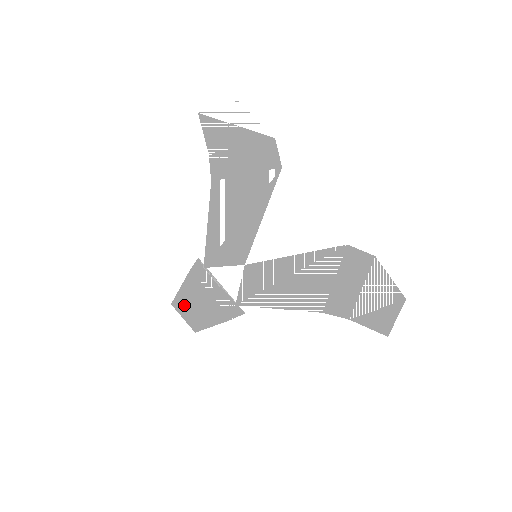
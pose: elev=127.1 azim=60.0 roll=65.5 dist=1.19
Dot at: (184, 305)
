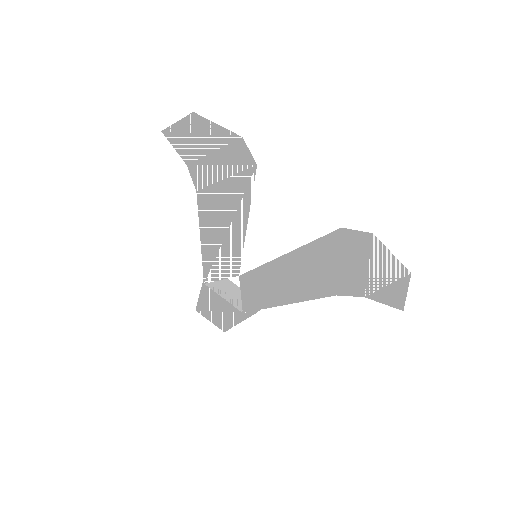
Dot at: (208, 309)
